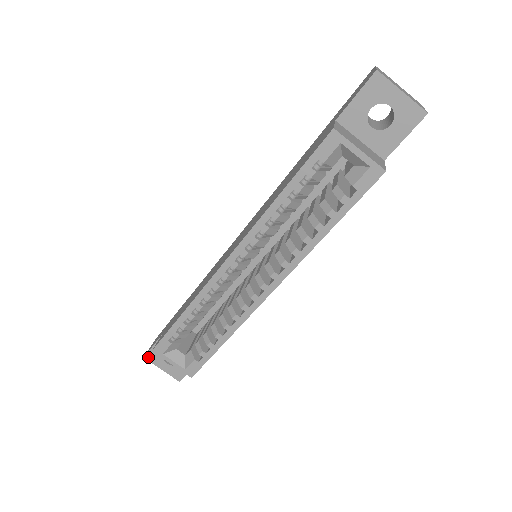
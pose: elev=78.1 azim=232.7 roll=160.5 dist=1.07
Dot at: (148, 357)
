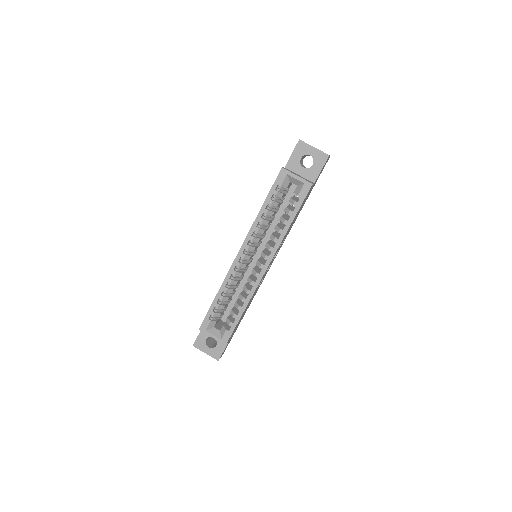
Dot at: (196, 345)
